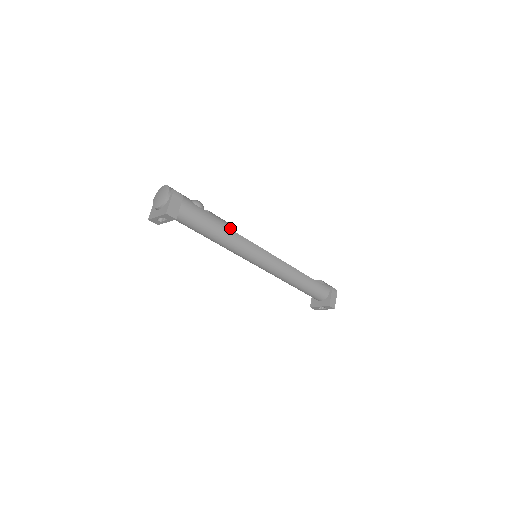
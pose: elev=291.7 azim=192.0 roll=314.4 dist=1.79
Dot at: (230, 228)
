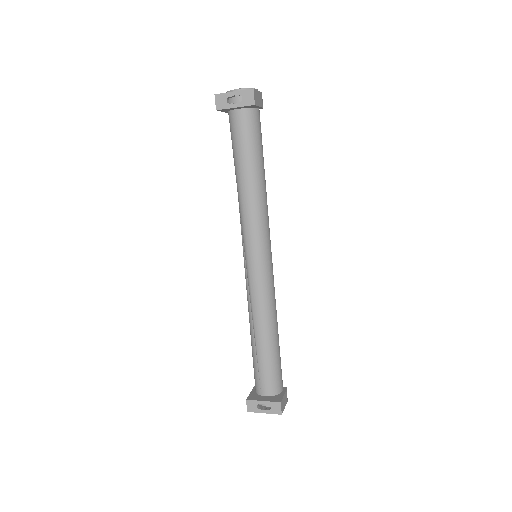
Dot at: occluded
